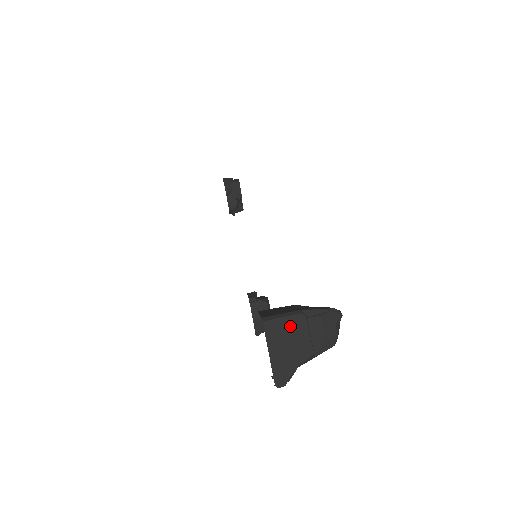
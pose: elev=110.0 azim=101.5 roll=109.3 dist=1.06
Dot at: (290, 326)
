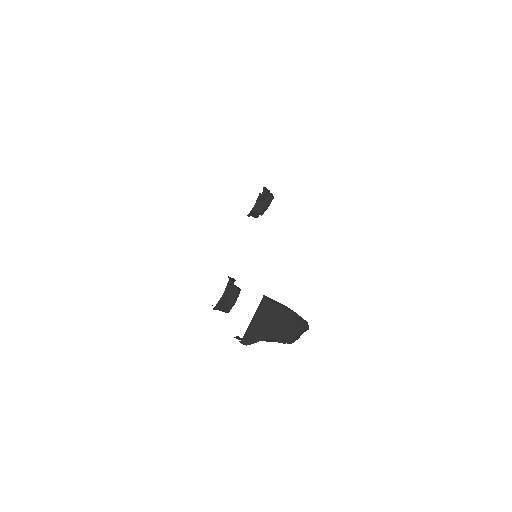
Dot at: (276, 312)
